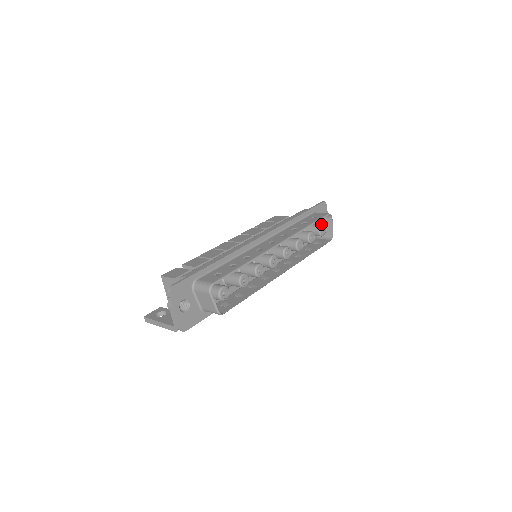
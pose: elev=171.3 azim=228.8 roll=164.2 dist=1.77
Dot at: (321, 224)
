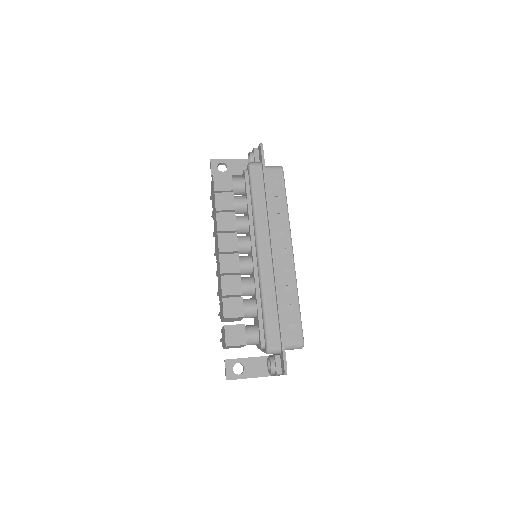
Dot at: occluded
